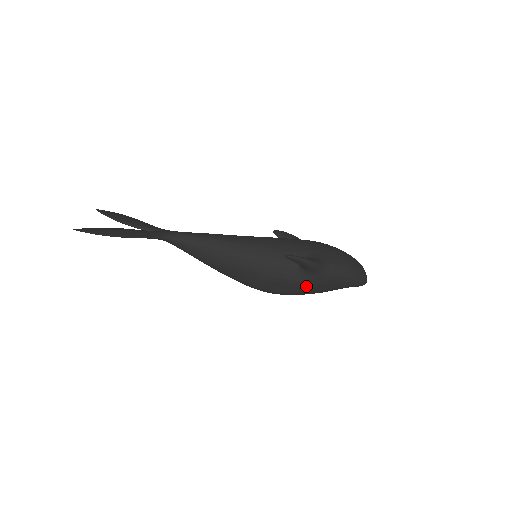
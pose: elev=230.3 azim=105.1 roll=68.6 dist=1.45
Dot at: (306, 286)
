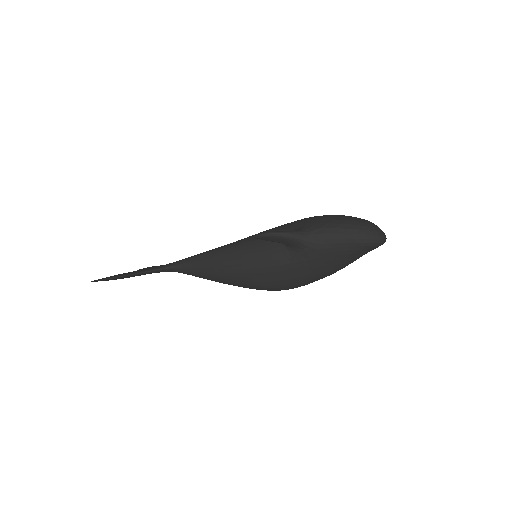
Dot at: (305, 265)
